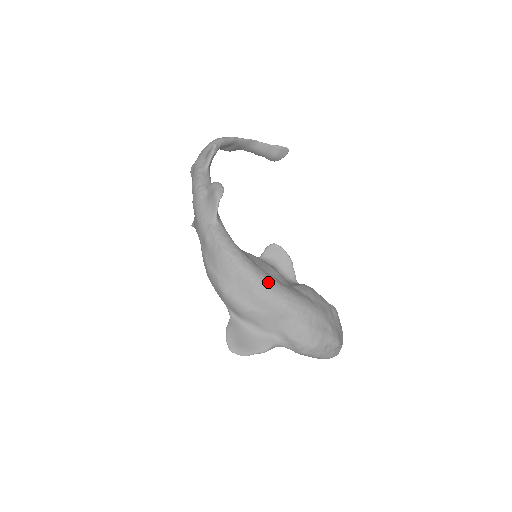
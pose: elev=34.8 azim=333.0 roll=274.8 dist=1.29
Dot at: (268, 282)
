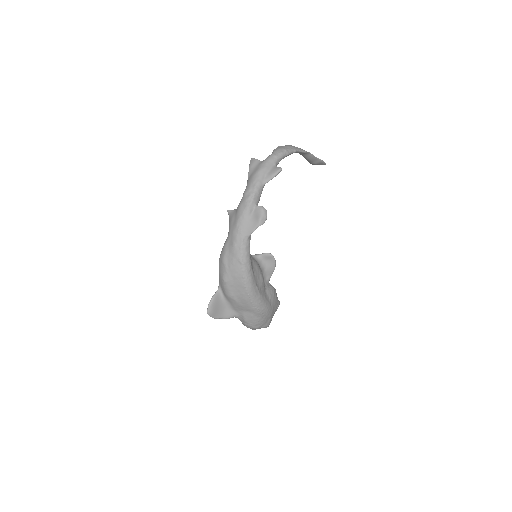
Dot at: (255, 292)
